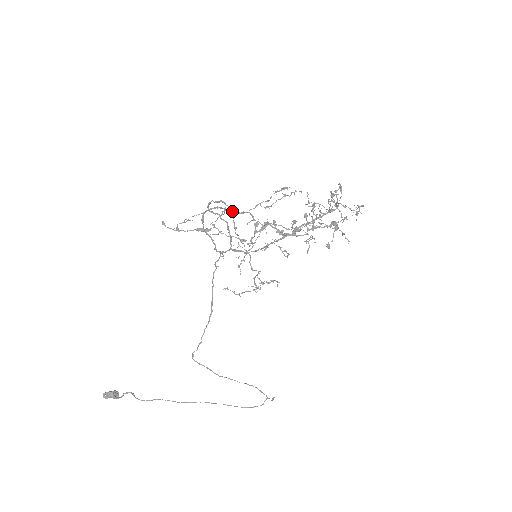
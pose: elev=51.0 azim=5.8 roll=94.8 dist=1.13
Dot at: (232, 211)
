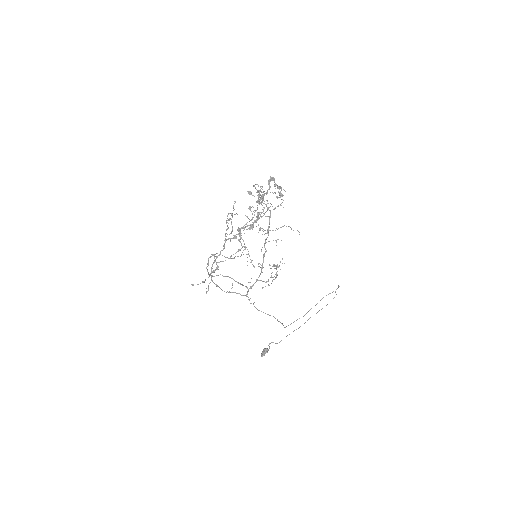
Dot at: (219, 255)
